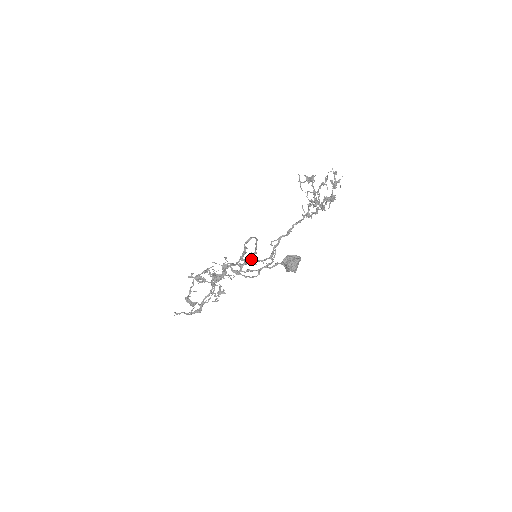
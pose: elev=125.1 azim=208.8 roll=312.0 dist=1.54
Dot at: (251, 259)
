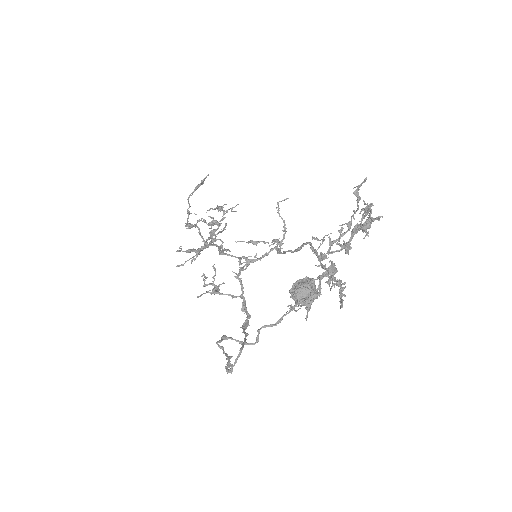
Dot at: (243, 329)
